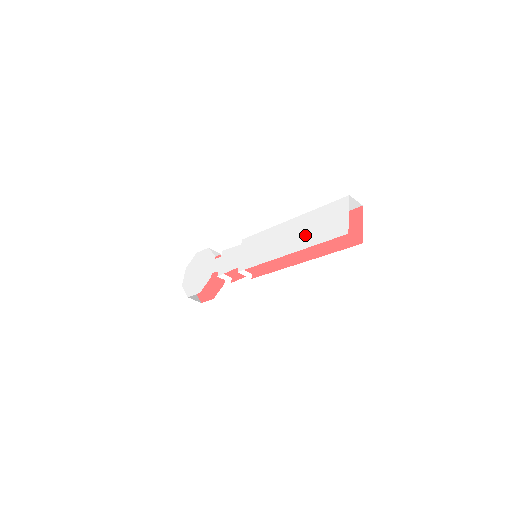
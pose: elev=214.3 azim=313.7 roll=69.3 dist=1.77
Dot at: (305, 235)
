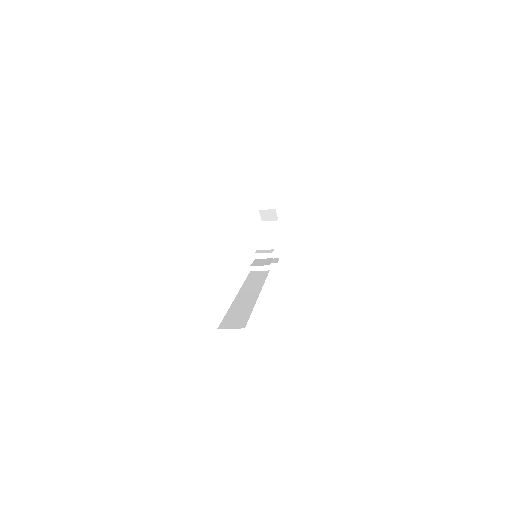
Dot at: occluded
